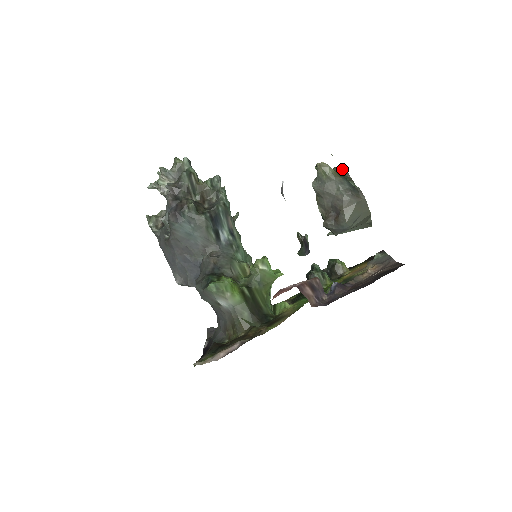
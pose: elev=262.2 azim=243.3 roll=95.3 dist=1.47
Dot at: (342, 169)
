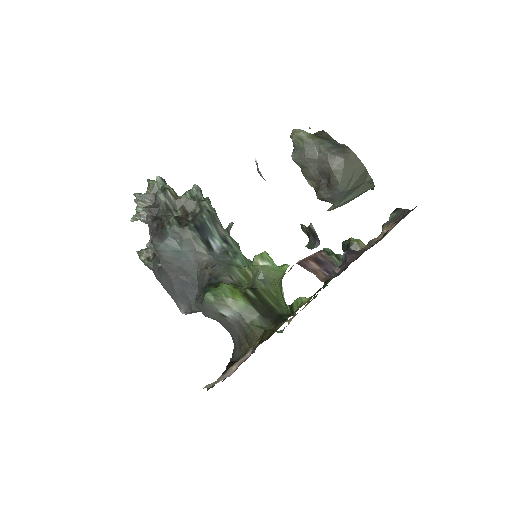
Dot at: (321, 133)
